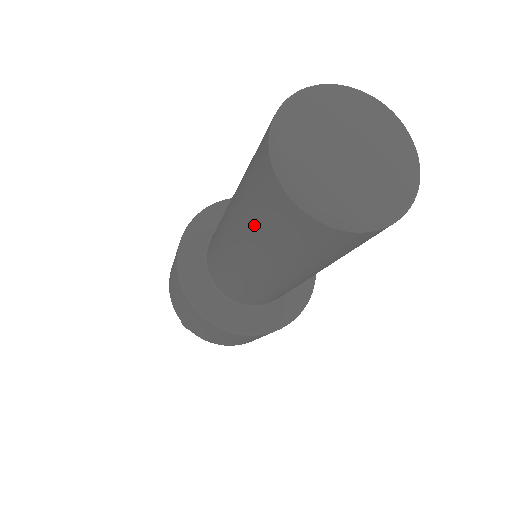
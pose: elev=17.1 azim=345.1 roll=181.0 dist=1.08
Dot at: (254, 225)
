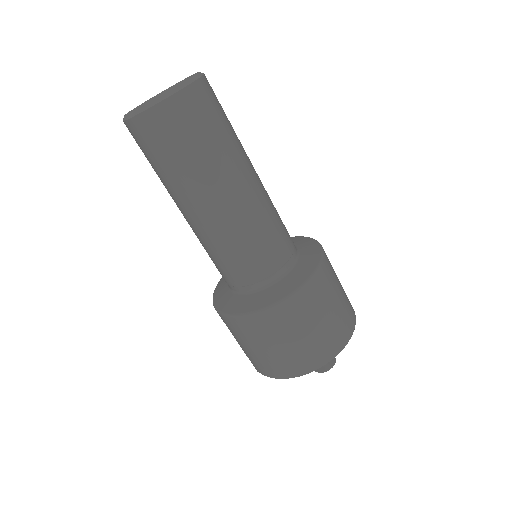
Dot at: occluded
